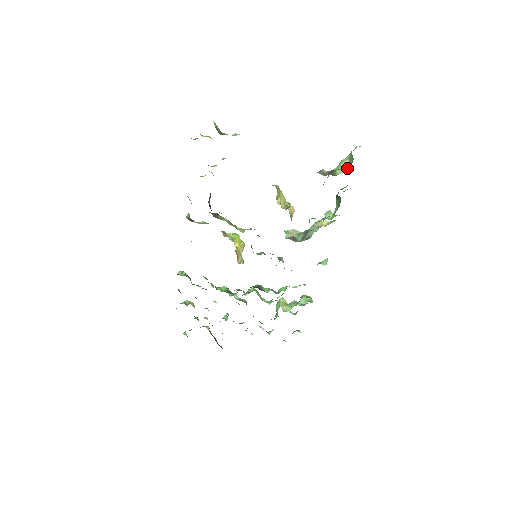
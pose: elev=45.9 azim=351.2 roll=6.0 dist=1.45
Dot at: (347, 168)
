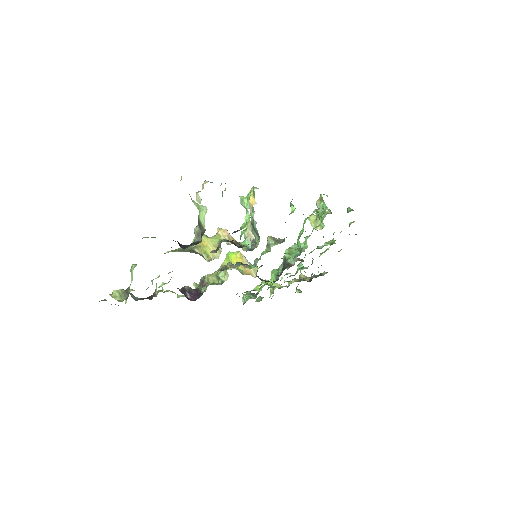
Dot at: (201, 206)
